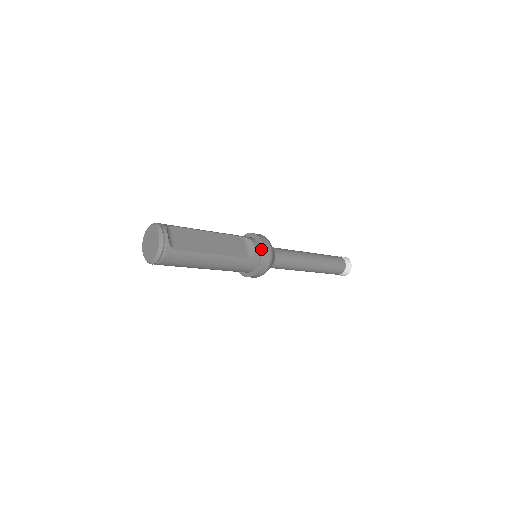
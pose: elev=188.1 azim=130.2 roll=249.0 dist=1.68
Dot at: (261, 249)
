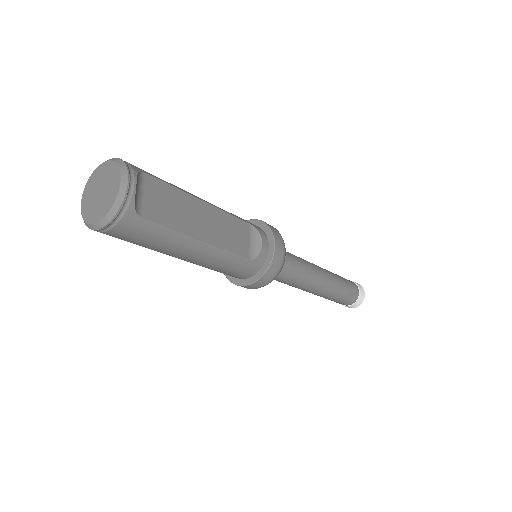
Dot at: (271, 251)
